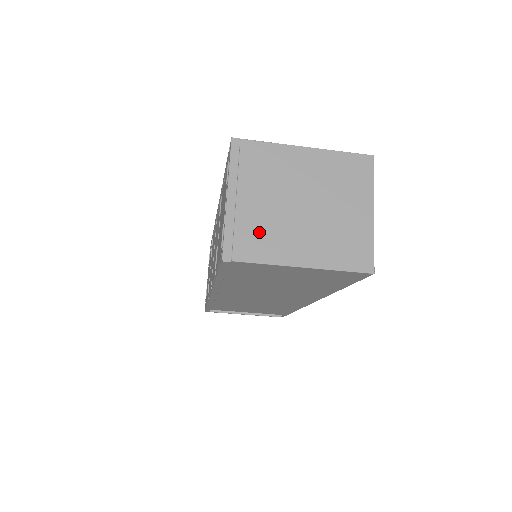
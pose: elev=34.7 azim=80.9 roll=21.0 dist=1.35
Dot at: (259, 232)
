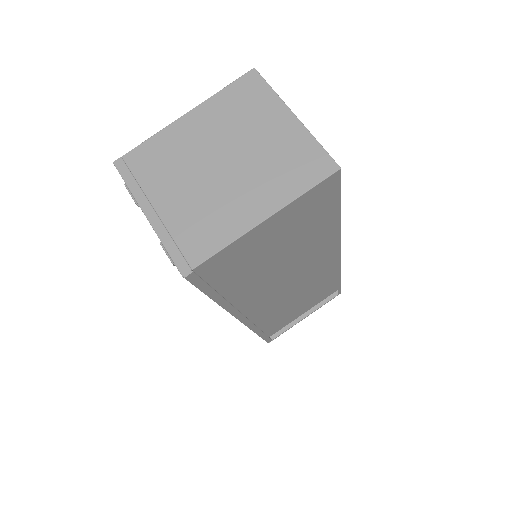
Dot at: (198, 223)
